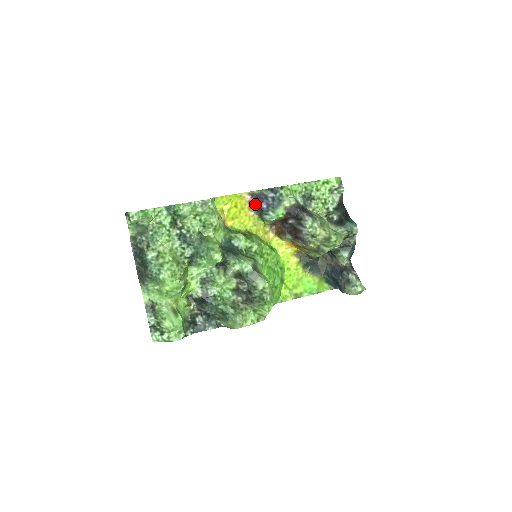
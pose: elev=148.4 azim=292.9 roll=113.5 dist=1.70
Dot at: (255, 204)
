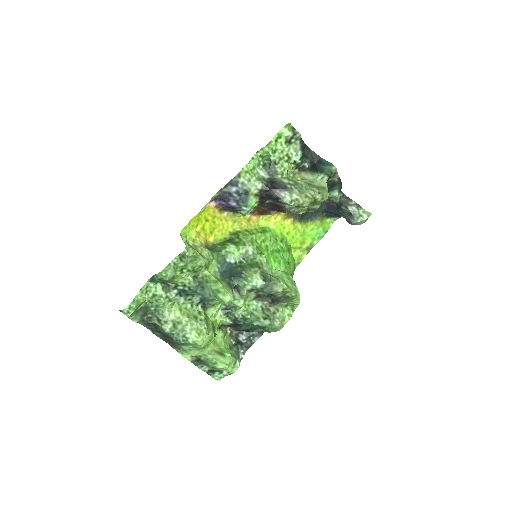
Dot at: (223, 205)
